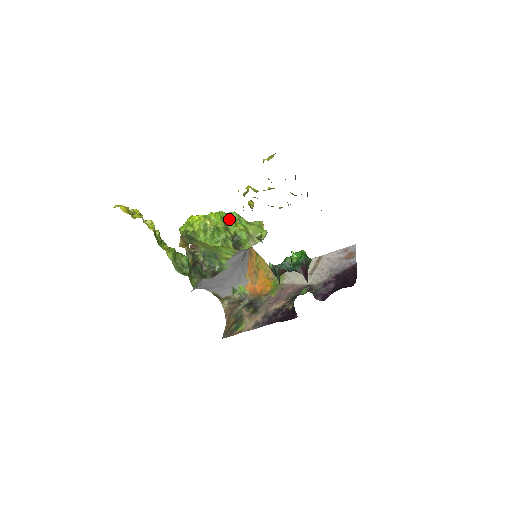
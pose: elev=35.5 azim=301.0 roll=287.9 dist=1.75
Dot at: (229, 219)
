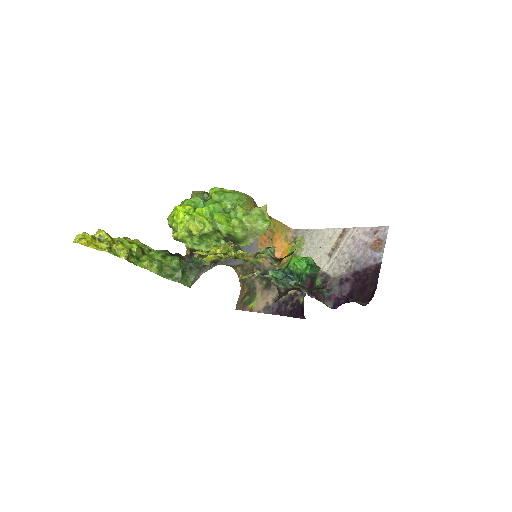
Dot at: (219, 219)
